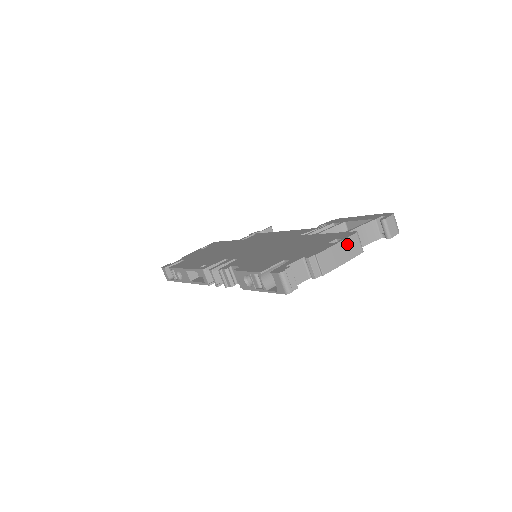
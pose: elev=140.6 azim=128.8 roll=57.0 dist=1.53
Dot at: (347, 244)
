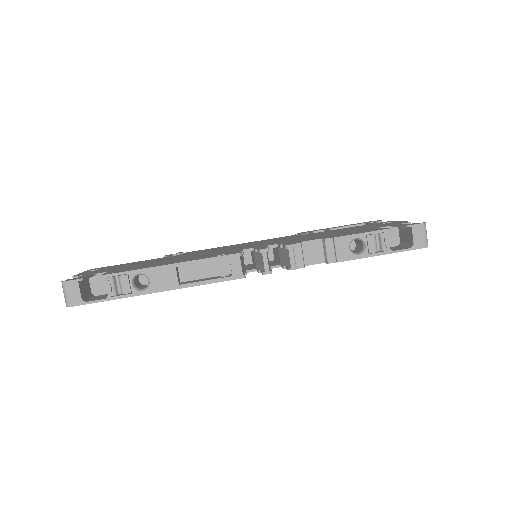
Dot at: occluded
